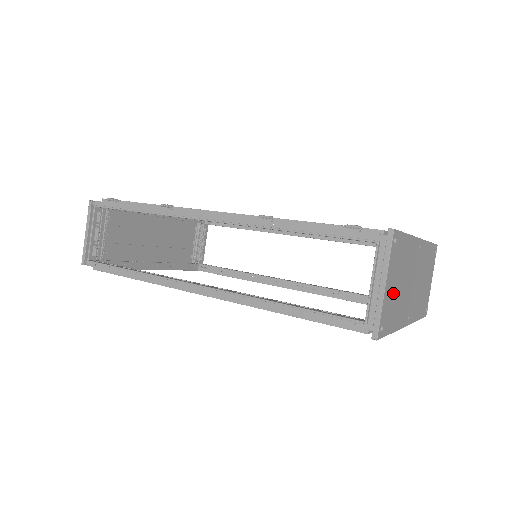
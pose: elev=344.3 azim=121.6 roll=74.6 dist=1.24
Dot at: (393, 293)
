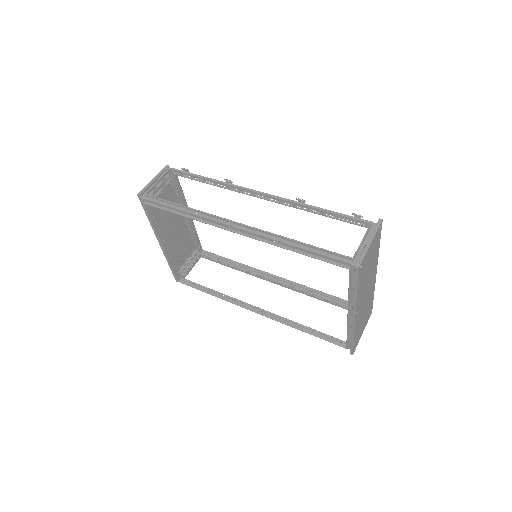
Dot at: (367, 262)
